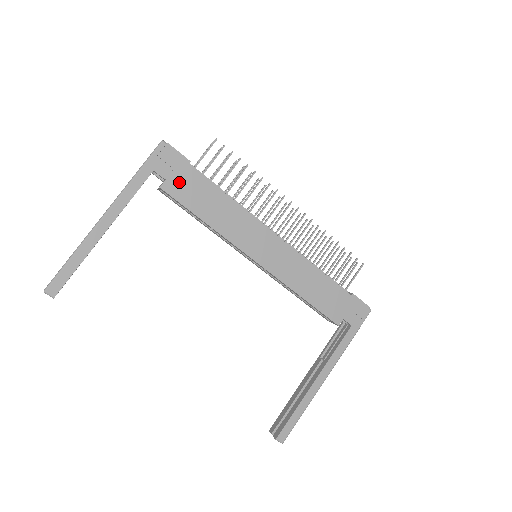
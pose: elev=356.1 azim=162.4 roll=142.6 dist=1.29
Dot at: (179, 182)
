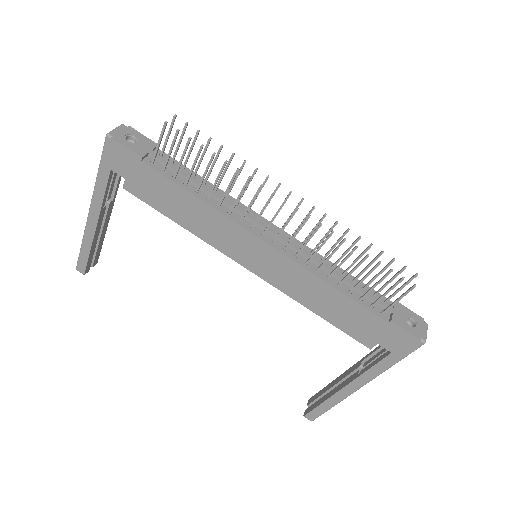
Dot at: (139, 182)
